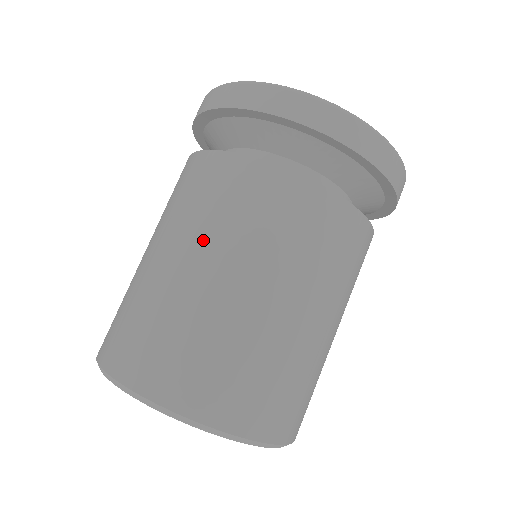
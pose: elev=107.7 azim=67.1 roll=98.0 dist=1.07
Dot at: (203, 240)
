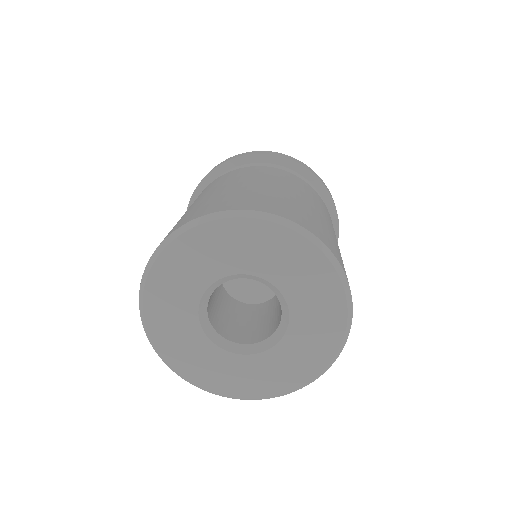
Dot at: (226, 183)
